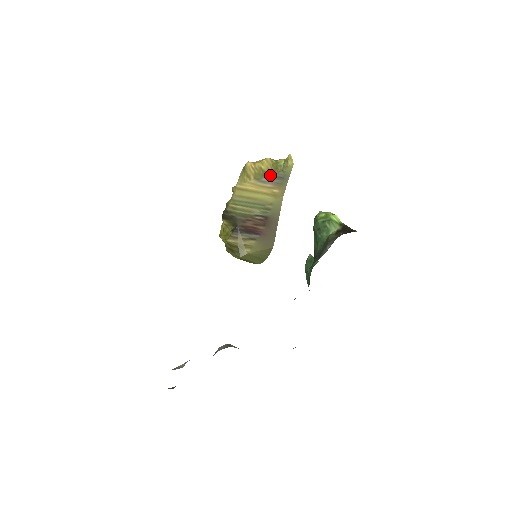
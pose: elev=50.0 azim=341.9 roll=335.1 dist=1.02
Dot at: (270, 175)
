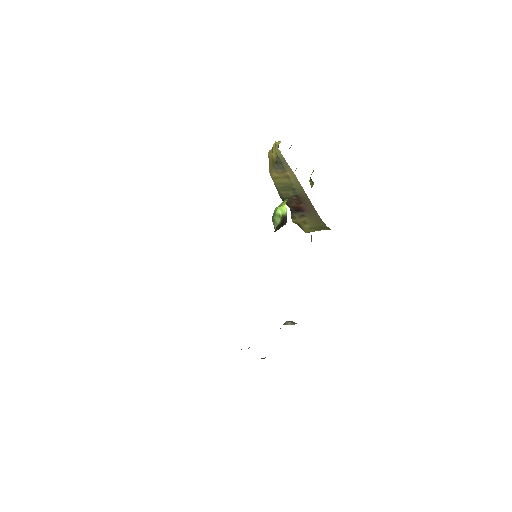
Dot at: (276, 162)
